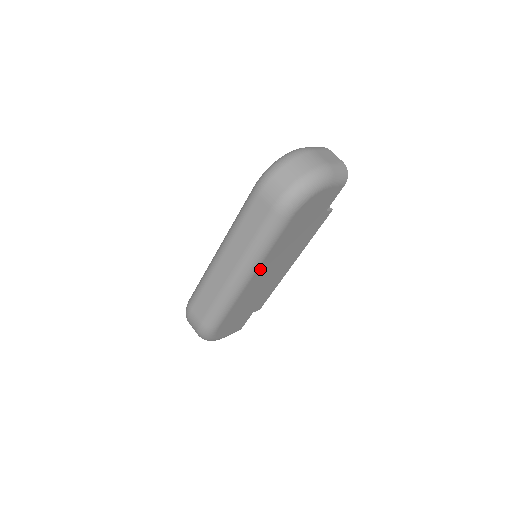
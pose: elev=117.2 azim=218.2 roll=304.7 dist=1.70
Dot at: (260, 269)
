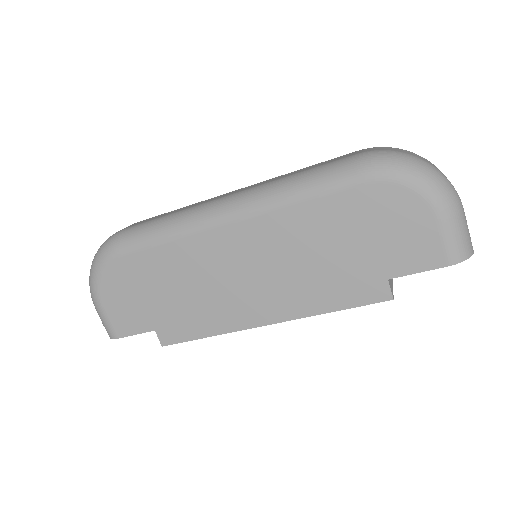
Dot at: (251, 225)
